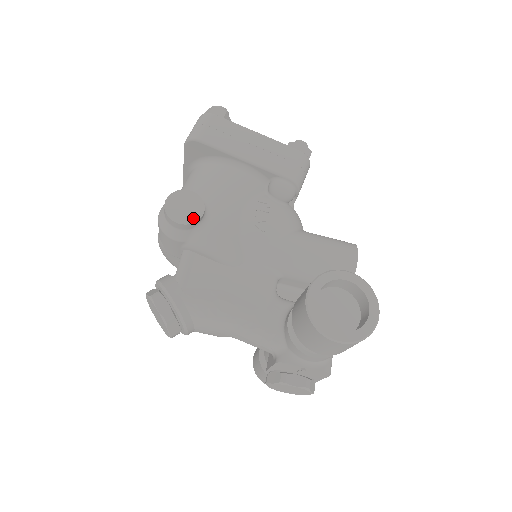
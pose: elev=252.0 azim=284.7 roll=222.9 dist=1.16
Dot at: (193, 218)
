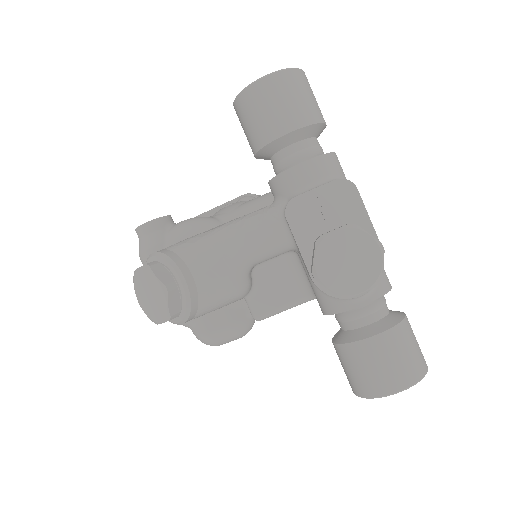
Dot at: (160, 218)
